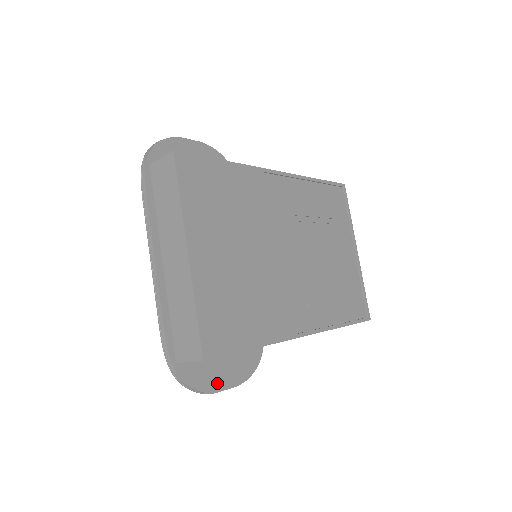
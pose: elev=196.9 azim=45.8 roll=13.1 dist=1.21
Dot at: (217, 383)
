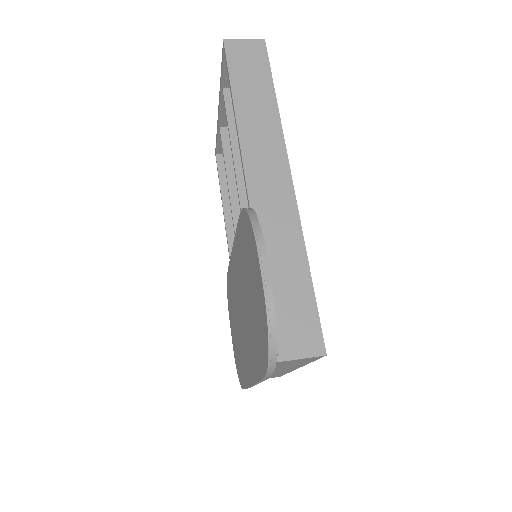
Dot at: occluded
